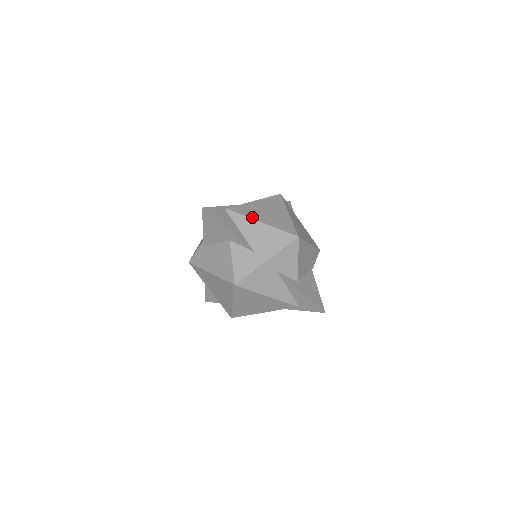
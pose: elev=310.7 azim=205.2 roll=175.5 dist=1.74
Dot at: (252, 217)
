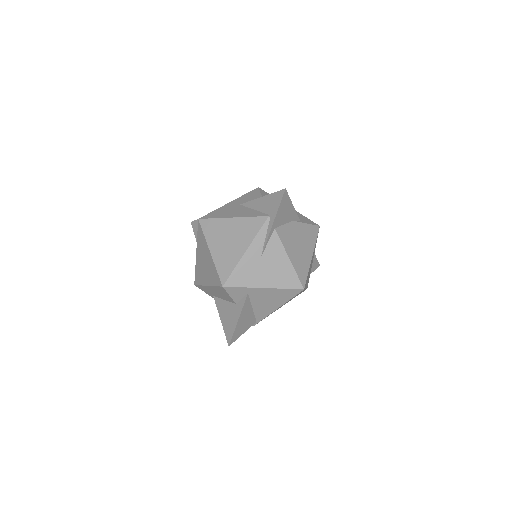
Dot at: occluded
